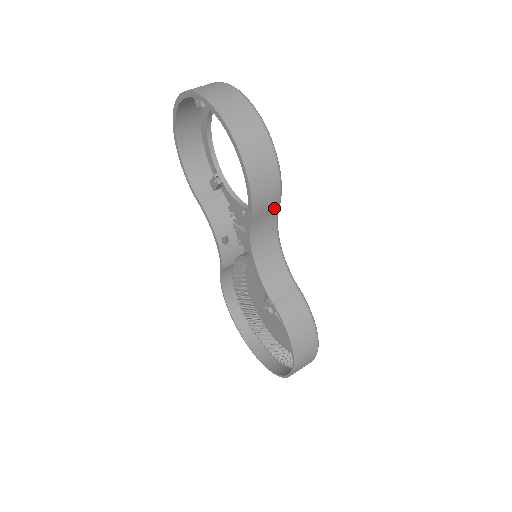
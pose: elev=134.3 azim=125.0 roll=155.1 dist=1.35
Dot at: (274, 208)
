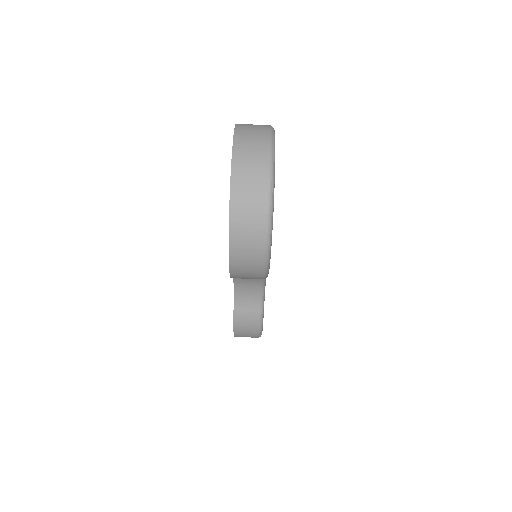
Dot at: occluded
